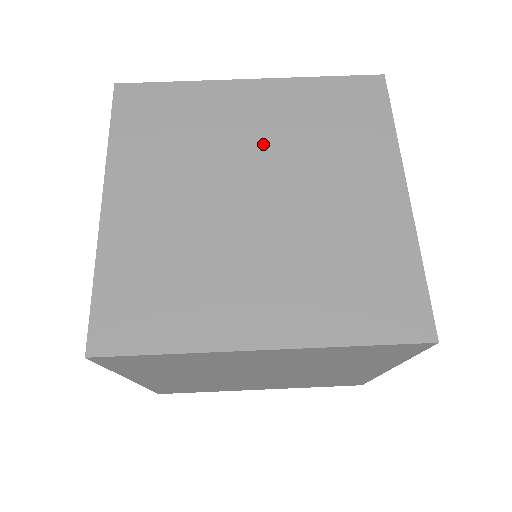
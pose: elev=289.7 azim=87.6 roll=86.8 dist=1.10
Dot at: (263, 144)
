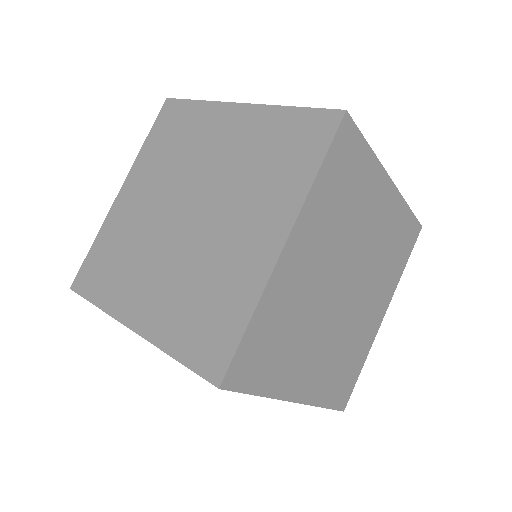
Dot at: (215, 168)
